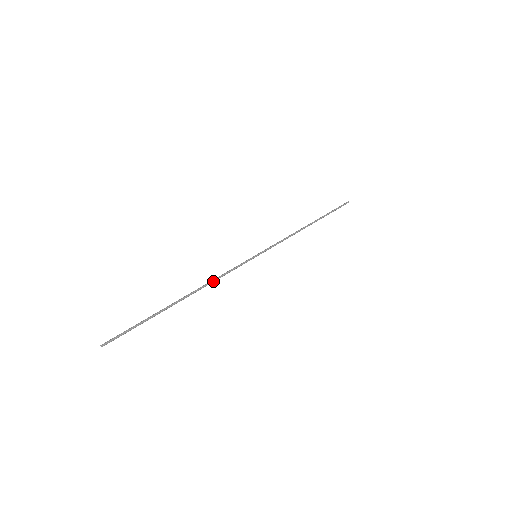
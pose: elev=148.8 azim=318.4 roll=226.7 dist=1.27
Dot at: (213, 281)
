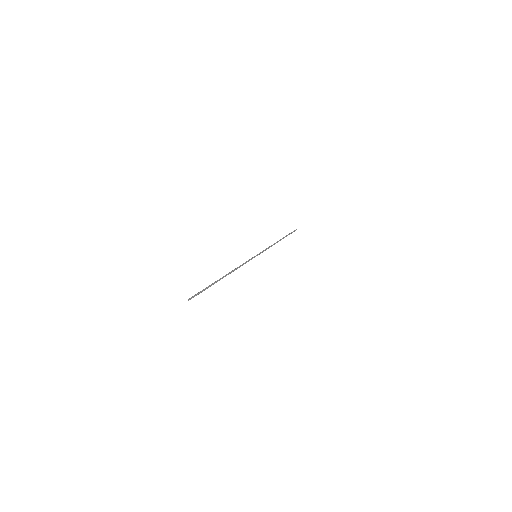
Dot at: occluded
